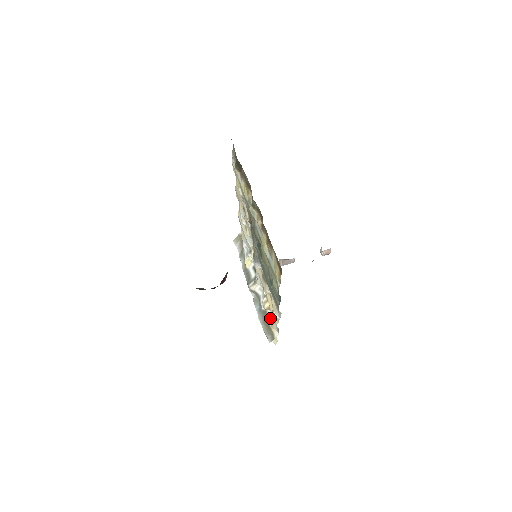
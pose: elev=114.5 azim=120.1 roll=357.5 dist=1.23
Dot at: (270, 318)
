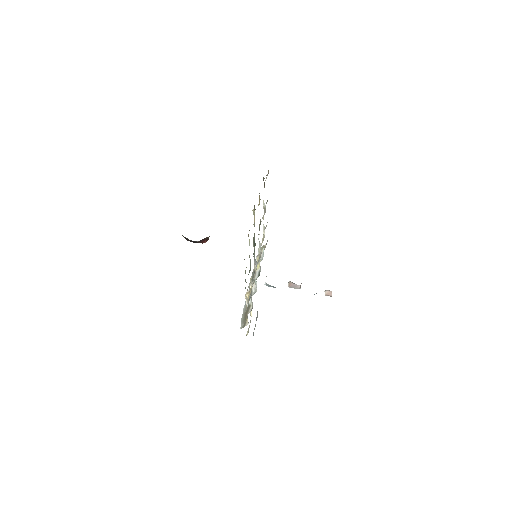
Dot at: (250, 311)
